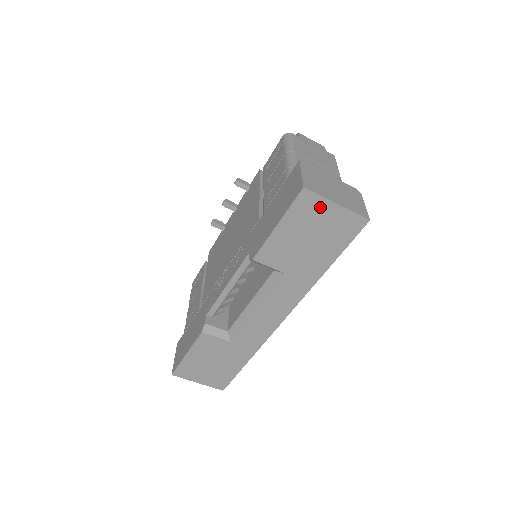
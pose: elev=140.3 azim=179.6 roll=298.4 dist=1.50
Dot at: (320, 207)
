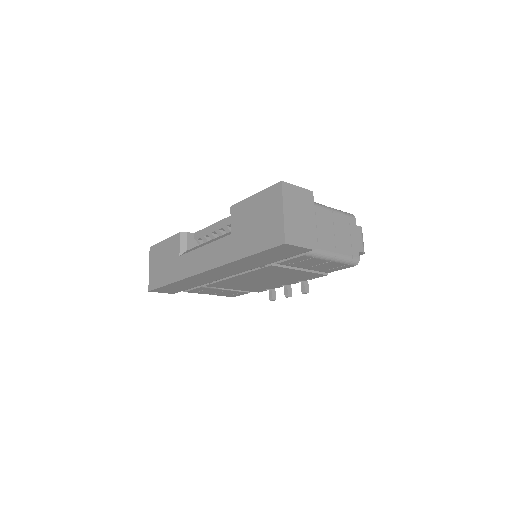
Dot at: (277, 204)
